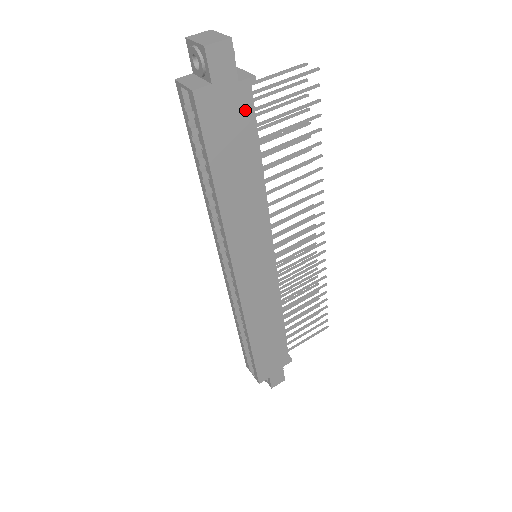
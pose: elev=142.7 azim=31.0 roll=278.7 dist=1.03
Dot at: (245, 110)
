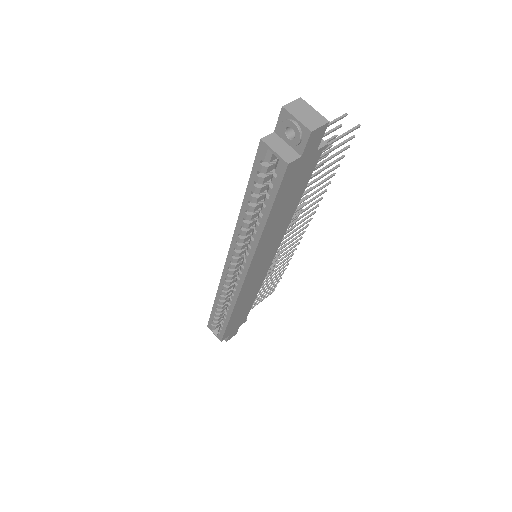
Dot at: (310, 168)
